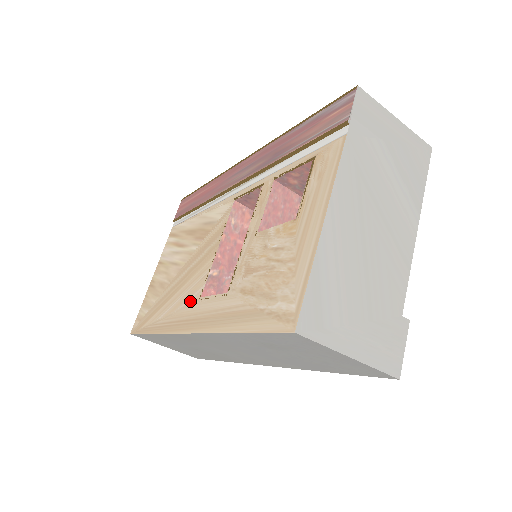
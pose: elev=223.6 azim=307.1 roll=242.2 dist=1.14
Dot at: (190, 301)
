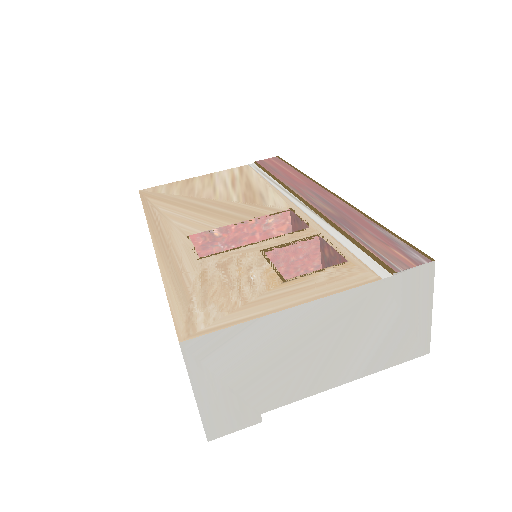
Dot at: (183, 228)
